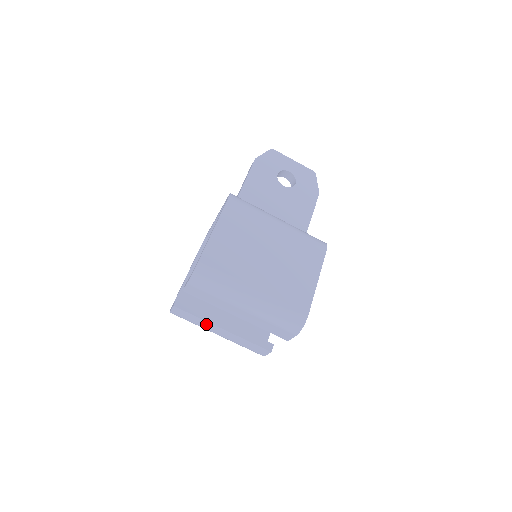
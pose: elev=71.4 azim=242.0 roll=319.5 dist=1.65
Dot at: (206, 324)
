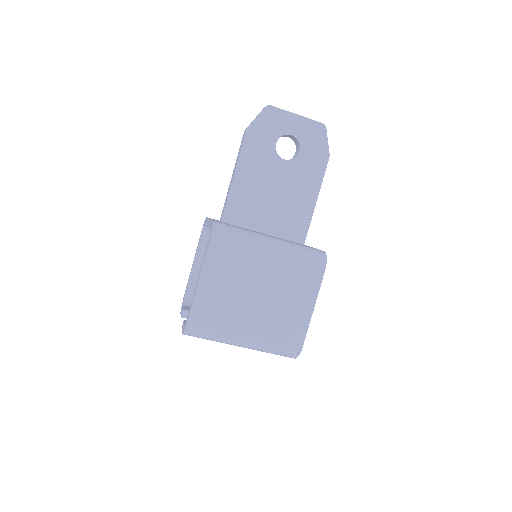
Dot at: occluded
